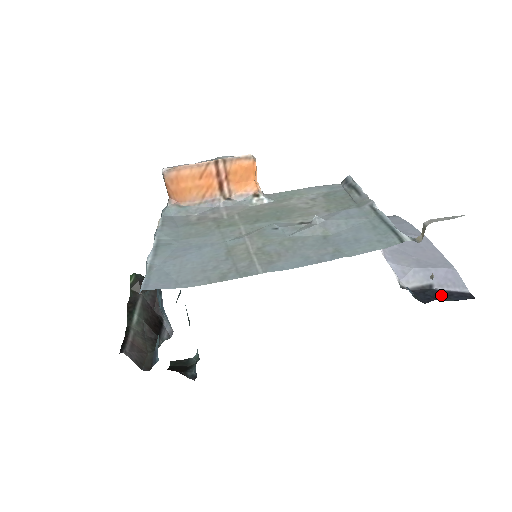
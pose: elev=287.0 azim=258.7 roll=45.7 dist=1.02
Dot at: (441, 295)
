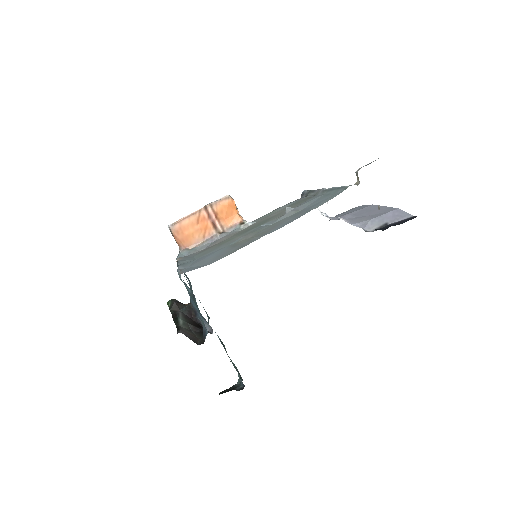
Dot at: (394, 224)
